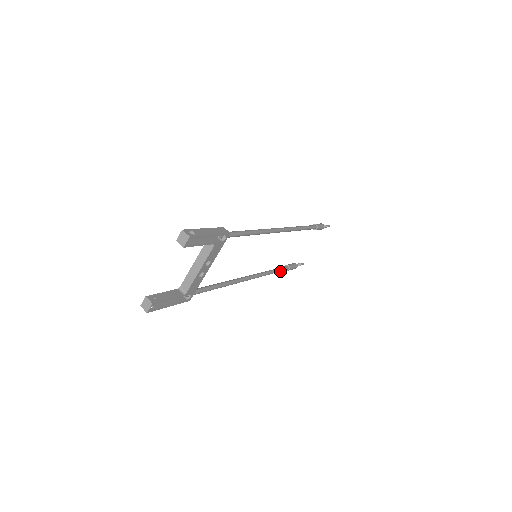
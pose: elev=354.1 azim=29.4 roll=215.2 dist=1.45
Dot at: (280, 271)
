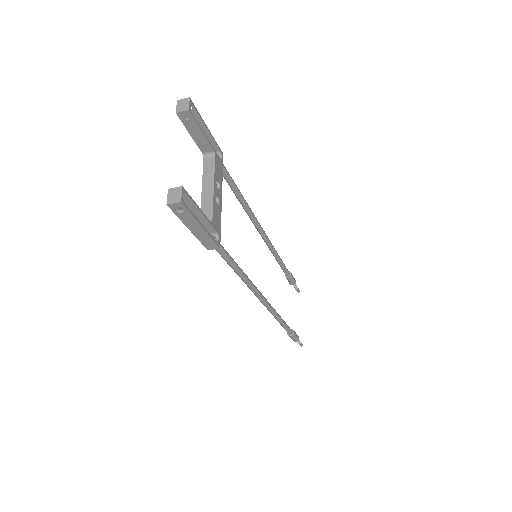
Dot at: (287, 326)
